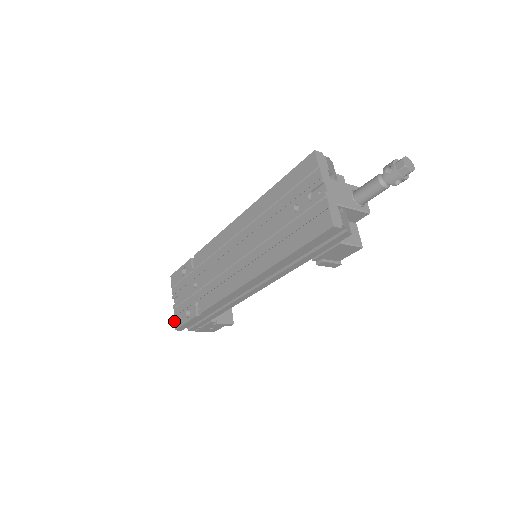
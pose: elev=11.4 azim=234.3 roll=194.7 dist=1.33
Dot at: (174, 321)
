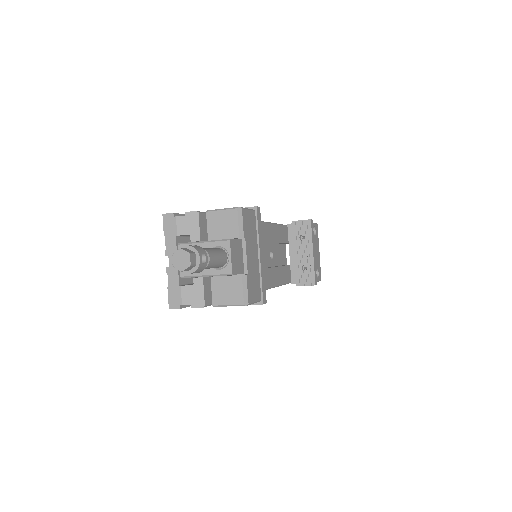
Dot at: occluded
